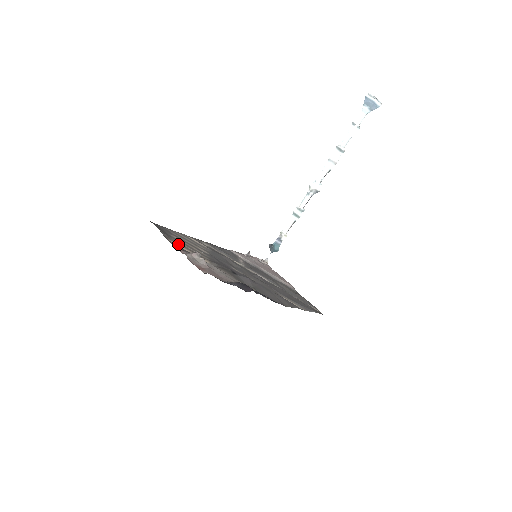
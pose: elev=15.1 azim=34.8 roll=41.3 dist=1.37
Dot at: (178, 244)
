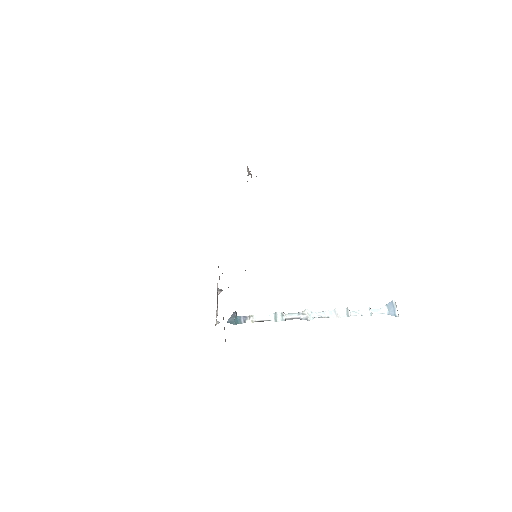
Dot at: occluded
